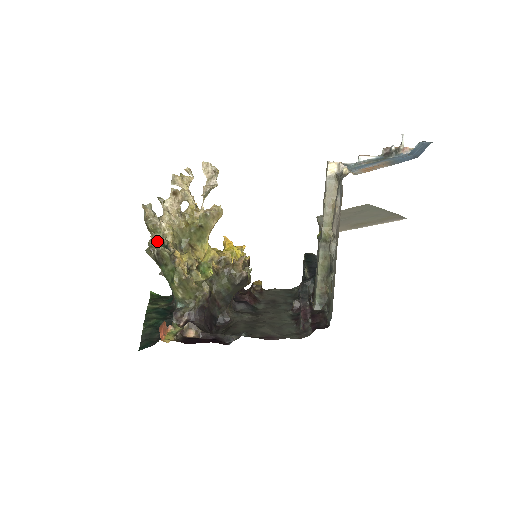
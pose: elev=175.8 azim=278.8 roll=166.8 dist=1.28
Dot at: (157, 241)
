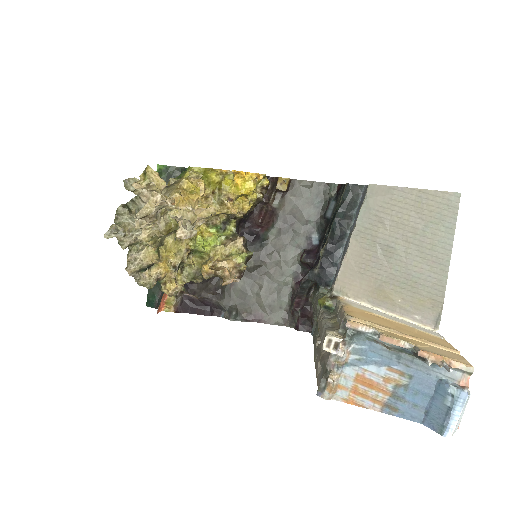
Dot at: (135, 272)
